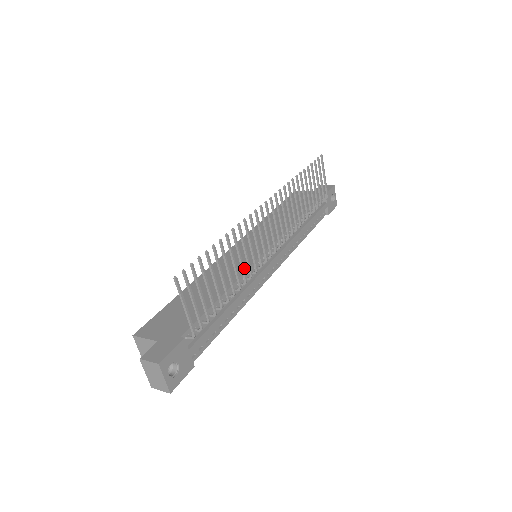
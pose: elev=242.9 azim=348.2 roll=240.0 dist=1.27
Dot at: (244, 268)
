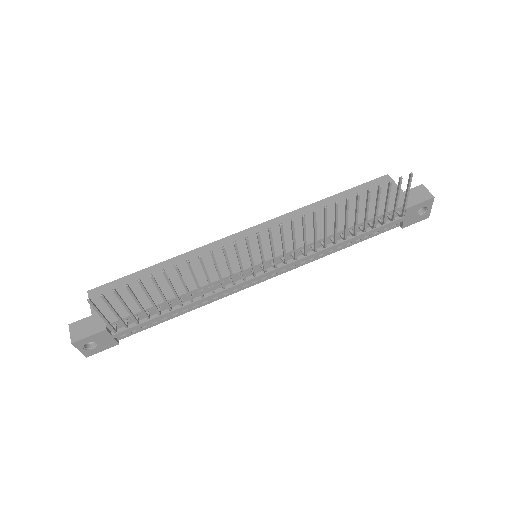
Dot at: (218, 276)
